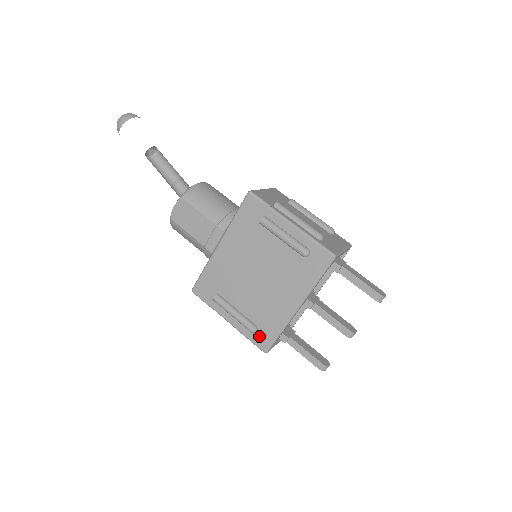
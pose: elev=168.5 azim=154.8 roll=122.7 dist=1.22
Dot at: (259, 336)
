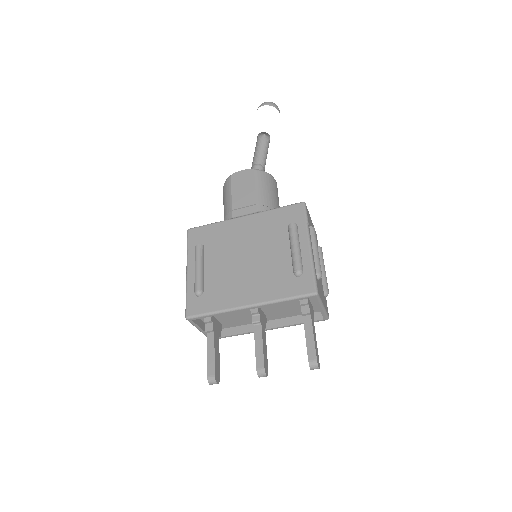
Dot at: (197, 301)
